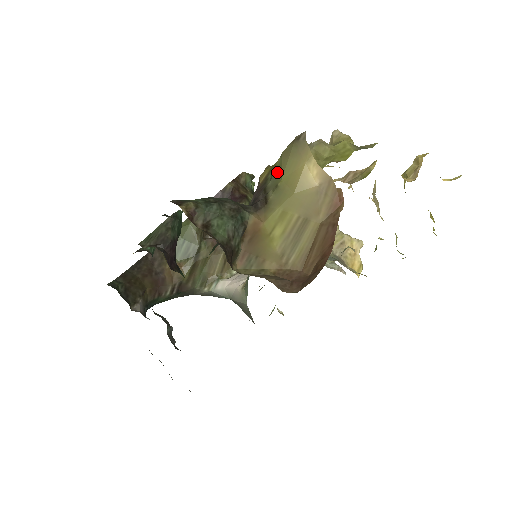
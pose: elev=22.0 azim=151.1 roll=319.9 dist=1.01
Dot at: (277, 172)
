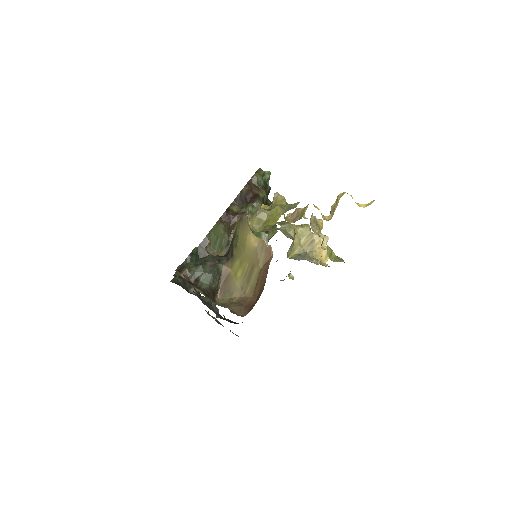
Dot at: (236, 235)
